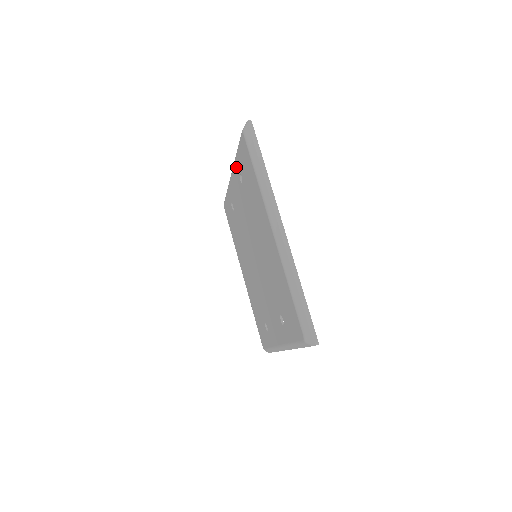
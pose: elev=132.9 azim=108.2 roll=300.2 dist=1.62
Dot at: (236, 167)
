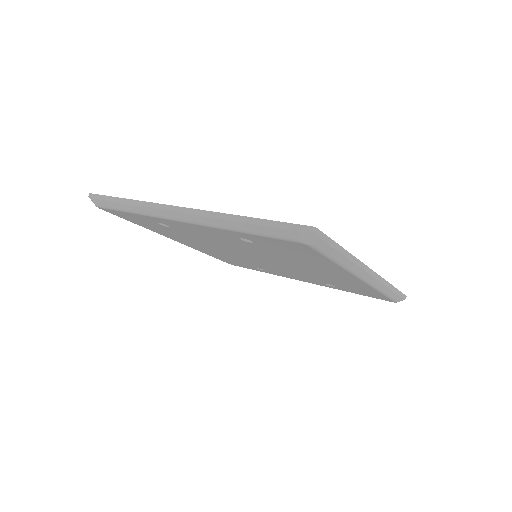
Dot at: (227, 233)
